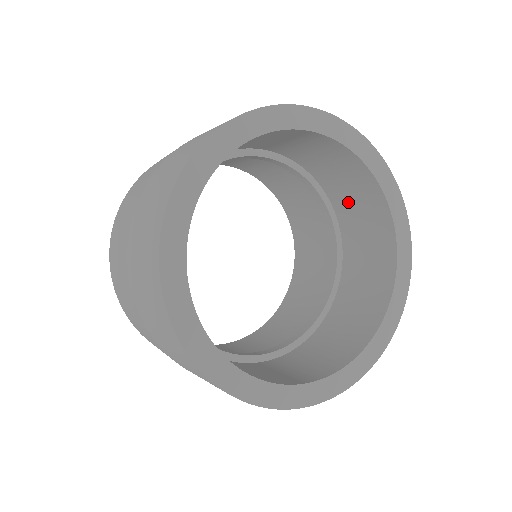
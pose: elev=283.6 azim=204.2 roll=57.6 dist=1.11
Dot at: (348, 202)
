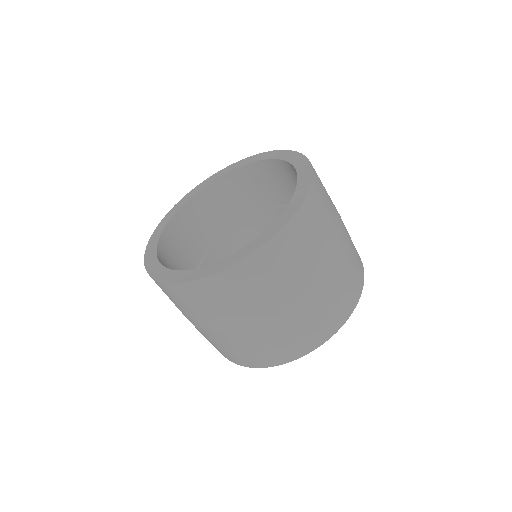
Dot at: occluded
